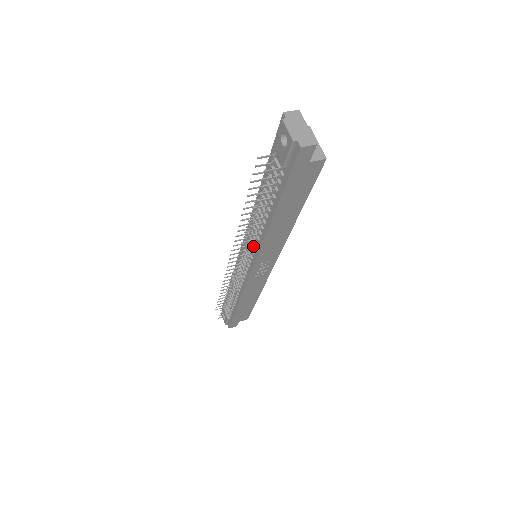
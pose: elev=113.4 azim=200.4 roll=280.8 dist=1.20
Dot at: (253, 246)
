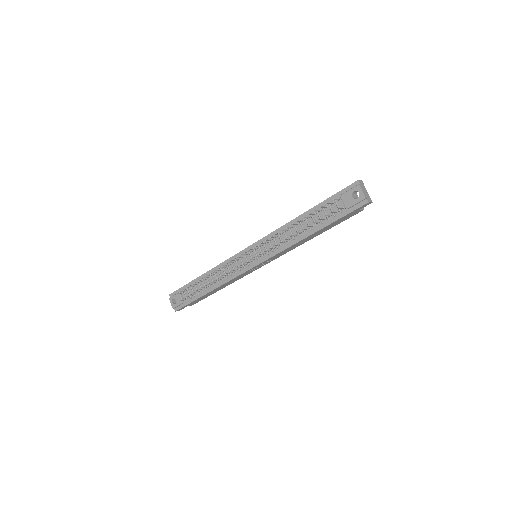
Dot at: (272, 249)
